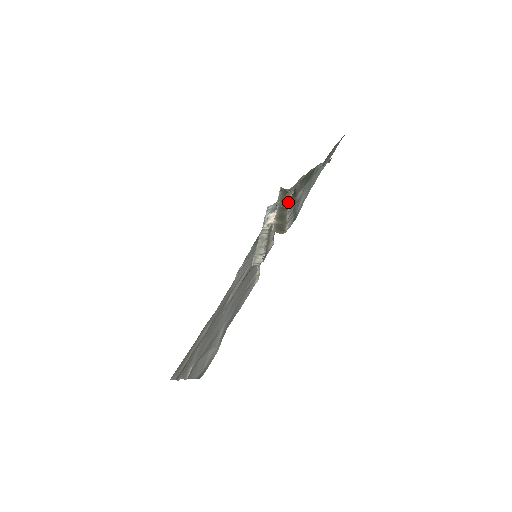
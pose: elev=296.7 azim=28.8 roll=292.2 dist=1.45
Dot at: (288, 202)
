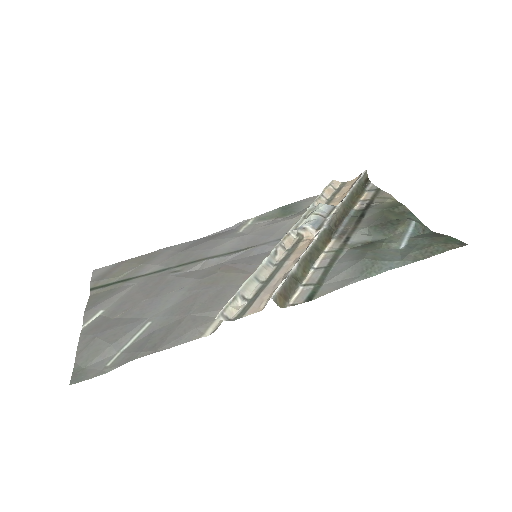
Dot at: (345, 220)
